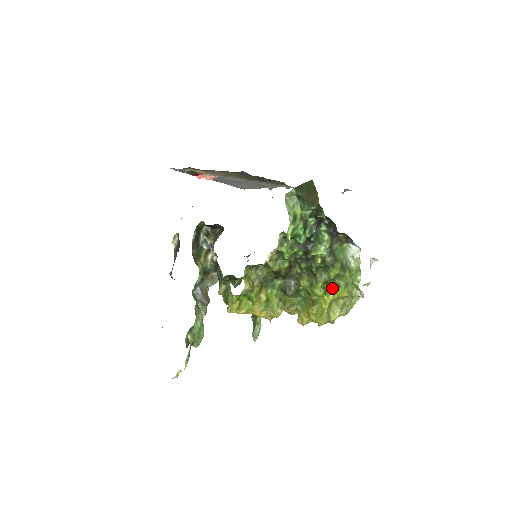
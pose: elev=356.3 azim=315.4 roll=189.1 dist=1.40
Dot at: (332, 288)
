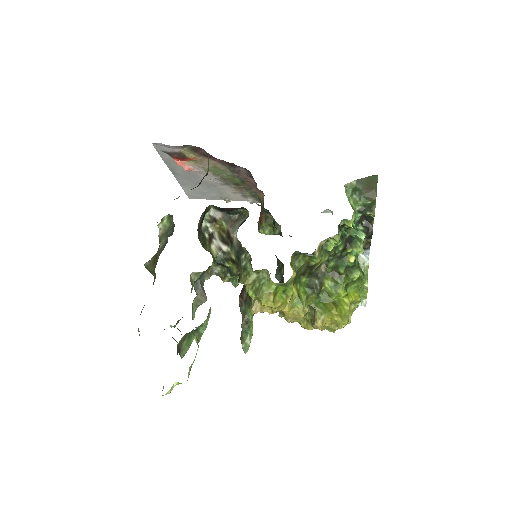
Dot at: (350, 291)
